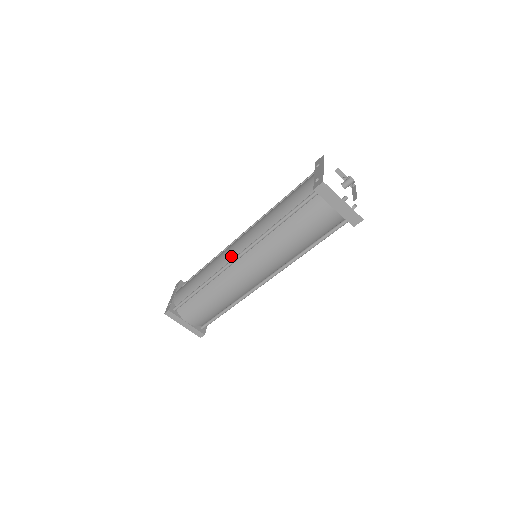
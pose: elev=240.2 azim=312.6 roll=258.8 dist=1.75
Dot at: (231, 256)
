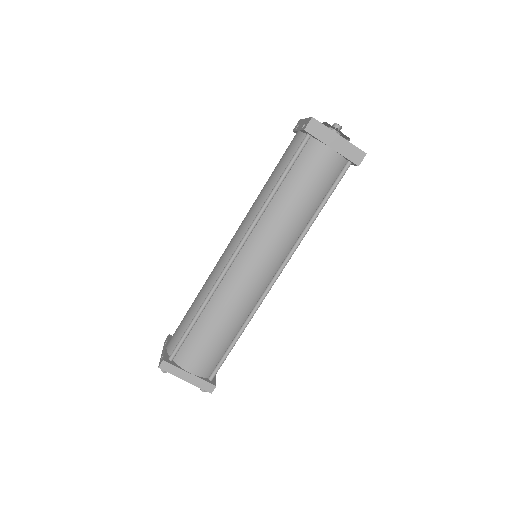
Dot at: (228, 257)
